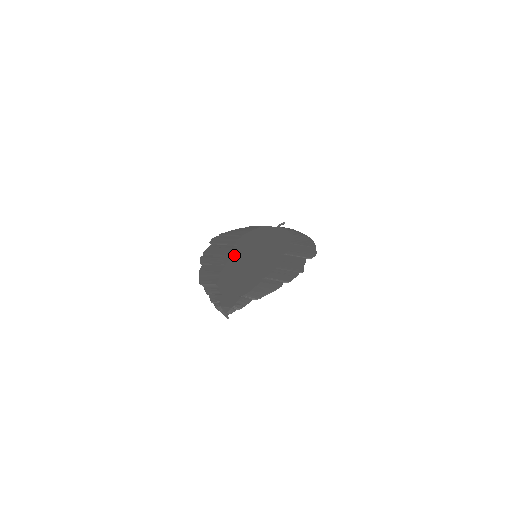
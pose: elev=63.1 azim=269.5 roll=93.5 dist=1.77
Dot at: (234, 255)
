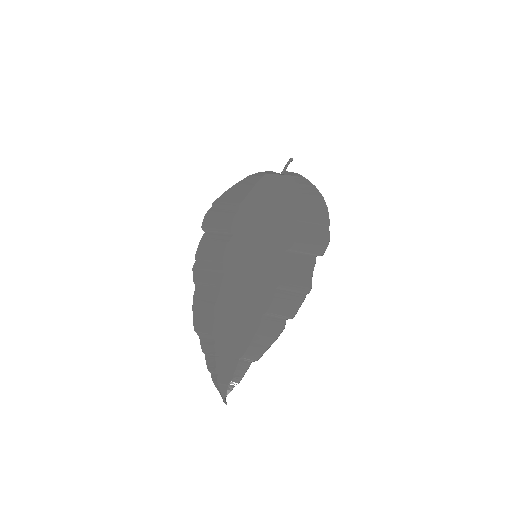
Dot at: (230, 260)
